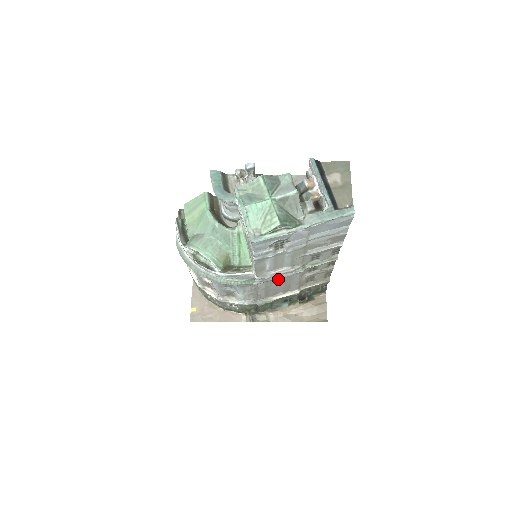
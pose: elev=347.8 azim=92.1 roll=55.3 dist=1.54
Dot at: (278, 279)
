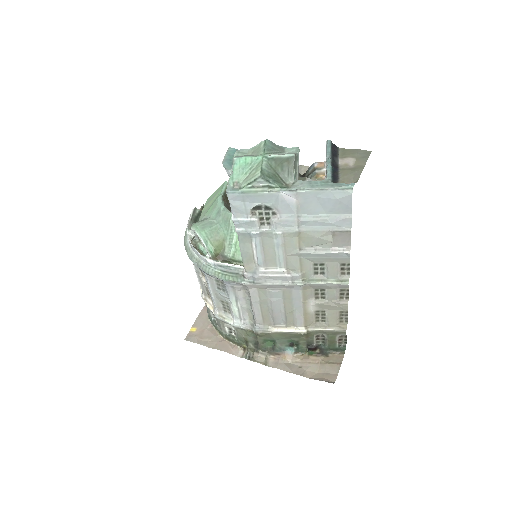
Dot at: (274, 290)
